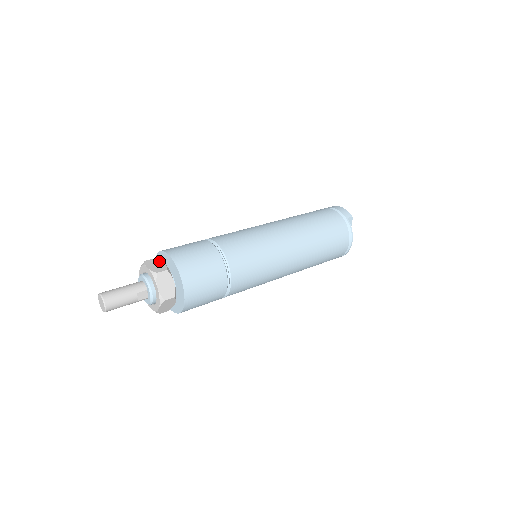
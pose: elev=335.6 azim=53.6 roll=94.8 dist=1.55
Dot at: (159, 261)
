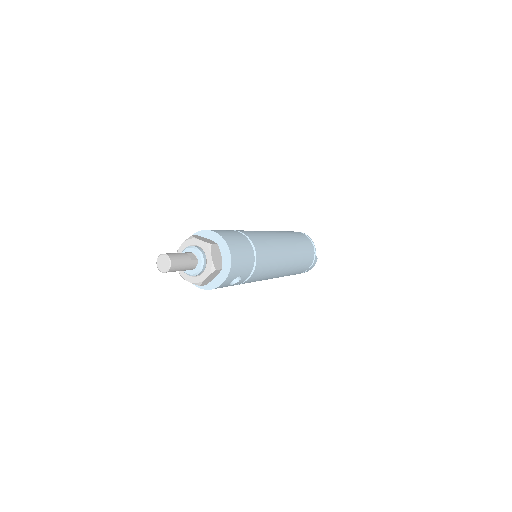
Dot at: occluded
